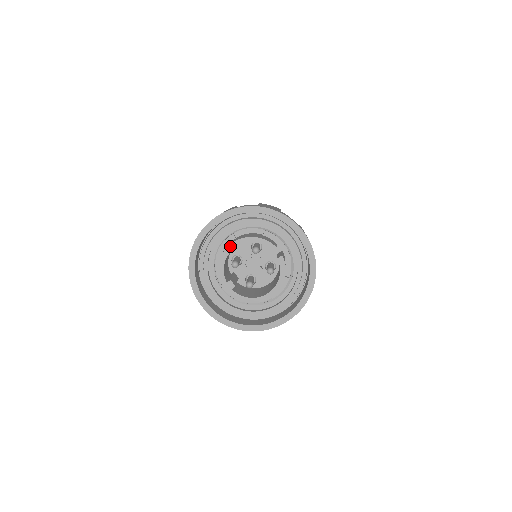
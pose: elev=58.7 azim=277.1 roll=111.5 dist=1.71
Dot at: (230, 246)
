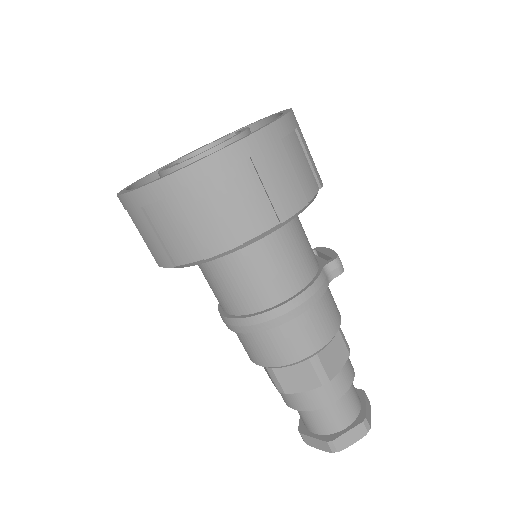
Dot at: (174, 161)
